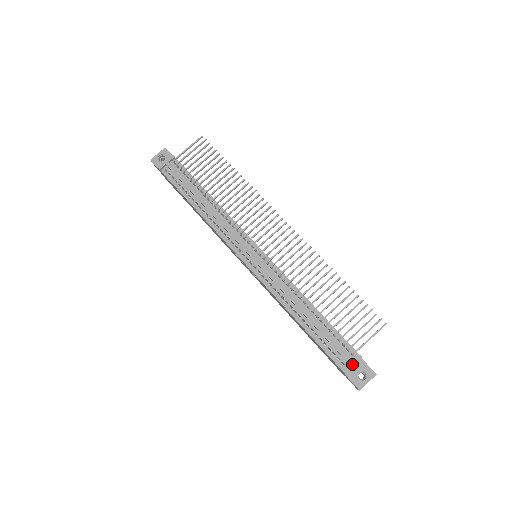
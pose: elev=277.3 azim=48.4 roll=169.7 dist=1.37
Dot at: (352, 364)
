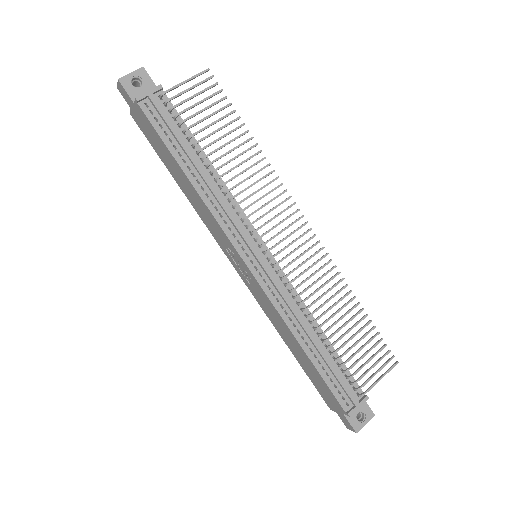
Dot at: (358, 406)
